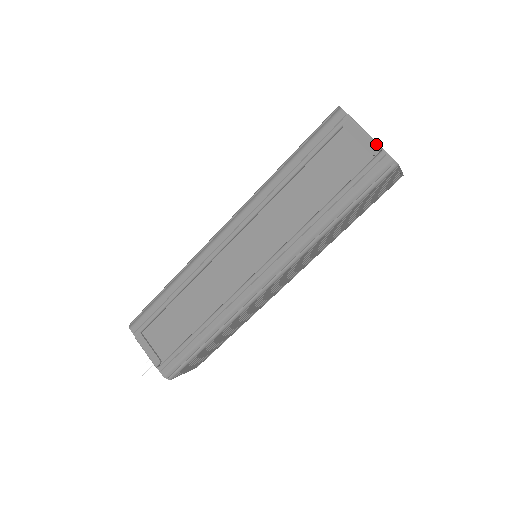
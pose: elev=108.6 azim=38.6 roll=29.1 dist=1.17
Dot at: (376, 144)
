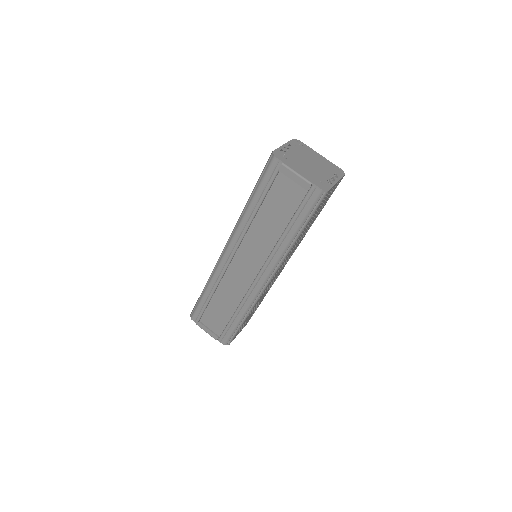
Dot at: (306, 182)
